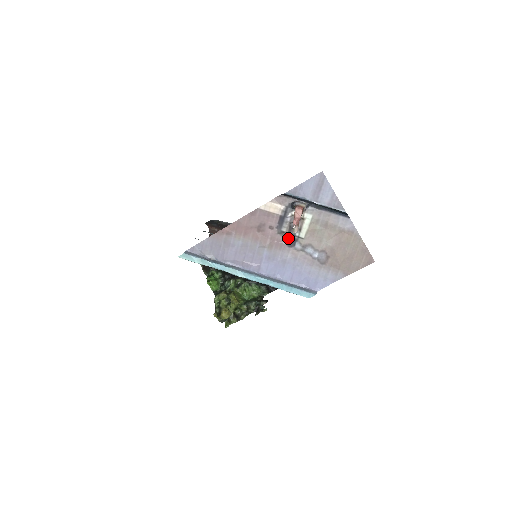
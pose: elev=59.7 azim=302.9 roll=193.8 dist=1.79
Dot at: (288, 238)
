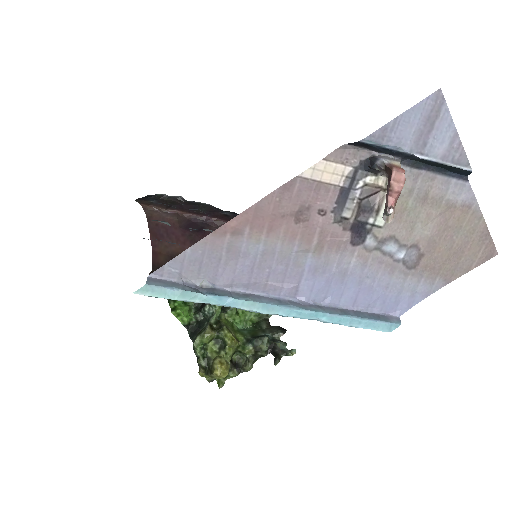
Dot at: (353, 229)
